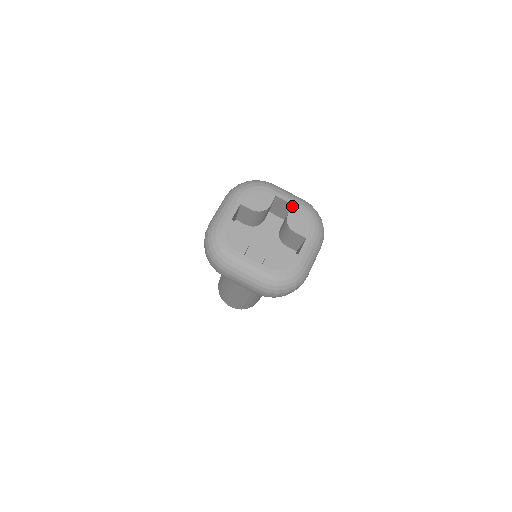
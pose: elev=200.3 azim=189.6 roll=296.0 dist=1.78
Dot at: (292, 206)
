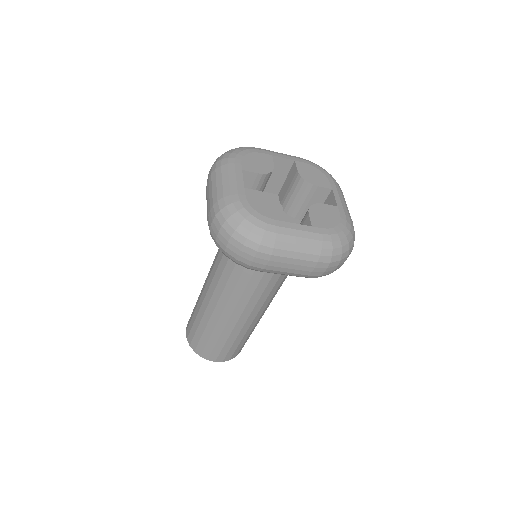
Dot at: (336, 206)
